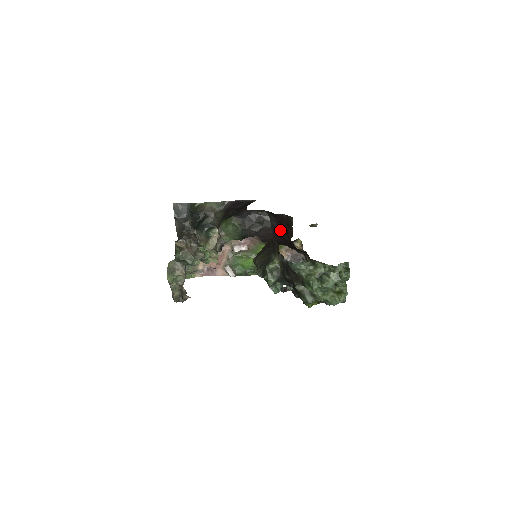
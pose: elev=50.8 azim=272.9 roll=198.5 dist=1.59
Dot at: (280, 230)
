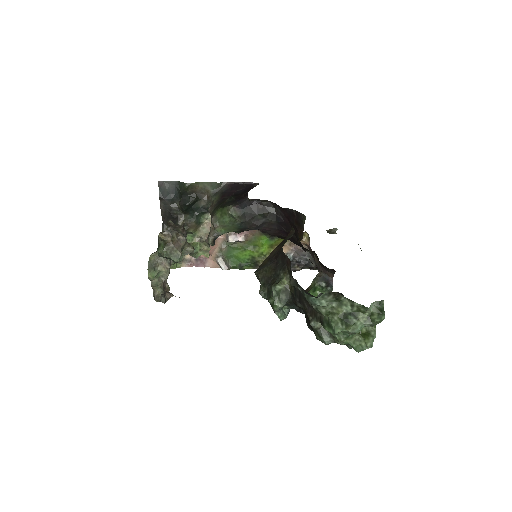
Dot at: (291, 235)
